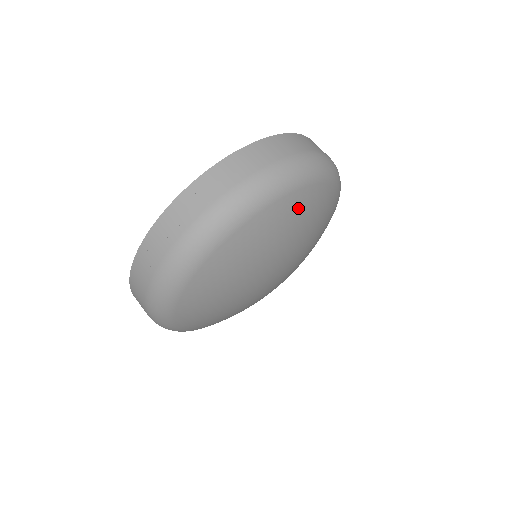
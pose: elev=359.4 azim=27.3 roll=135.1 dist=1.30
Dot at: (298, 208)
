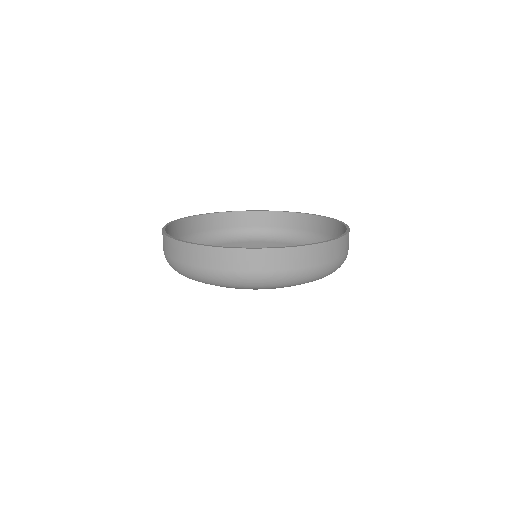
Dot at: occluded
